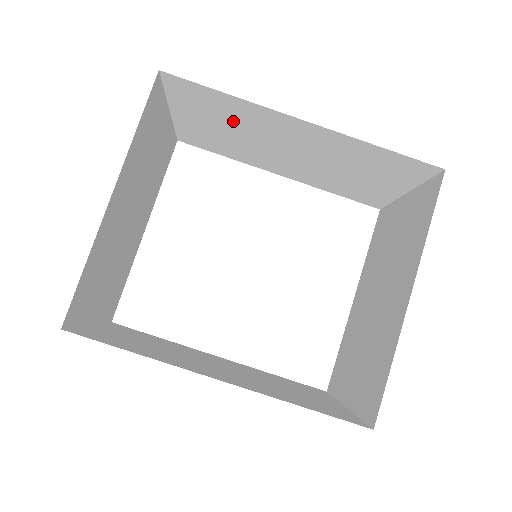
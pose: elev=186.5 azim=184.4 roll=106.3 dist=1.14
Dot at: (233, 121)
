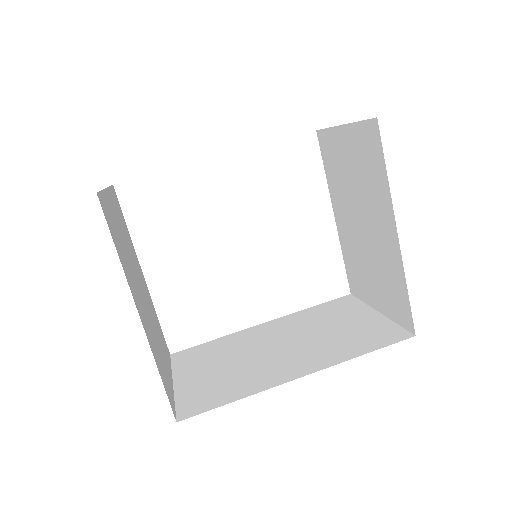
Dot at: occluded
